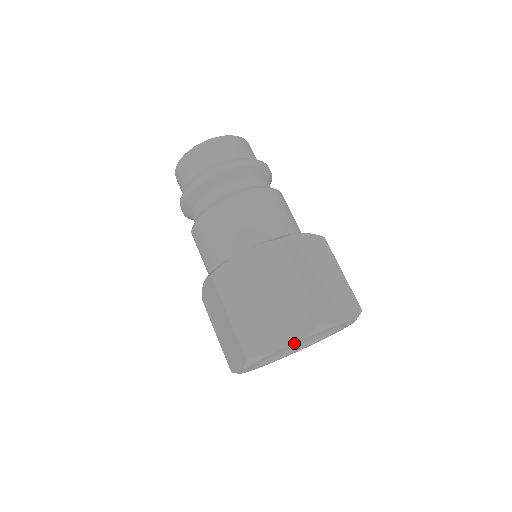
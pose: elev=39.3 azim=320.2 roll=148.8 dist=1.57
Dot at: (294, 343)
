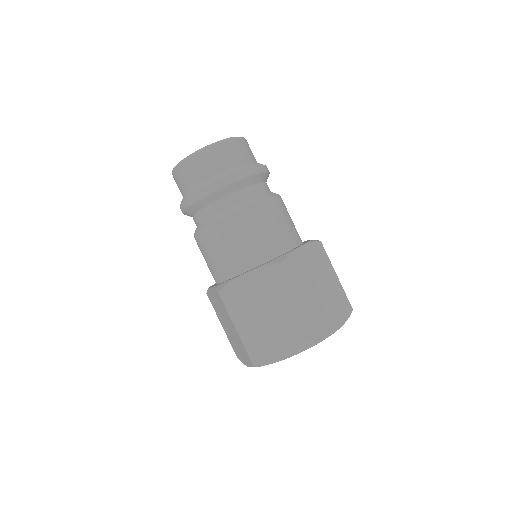
Dot at: occluded
